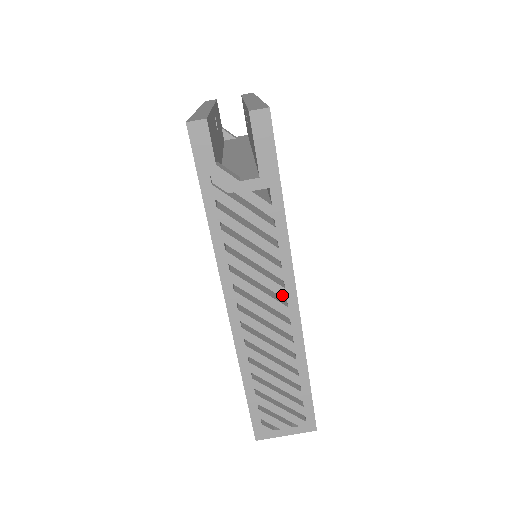
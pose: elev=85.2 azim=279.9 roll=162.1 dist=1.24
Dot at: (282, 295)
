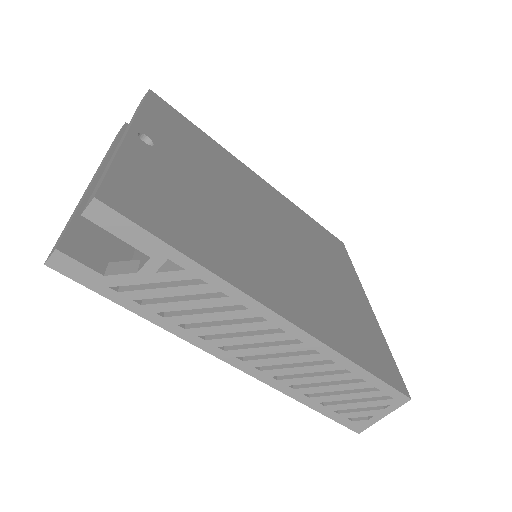
Dot at: (271, 327)
